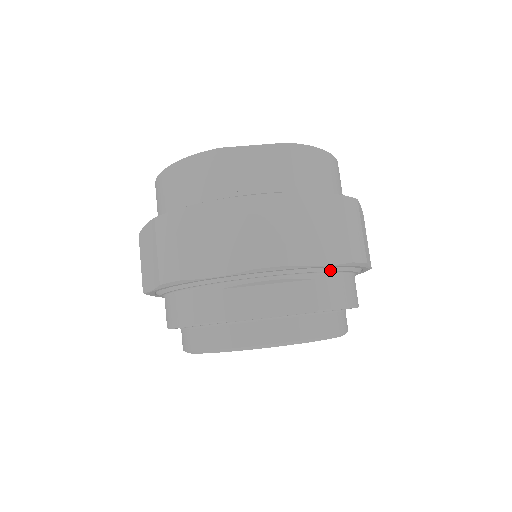
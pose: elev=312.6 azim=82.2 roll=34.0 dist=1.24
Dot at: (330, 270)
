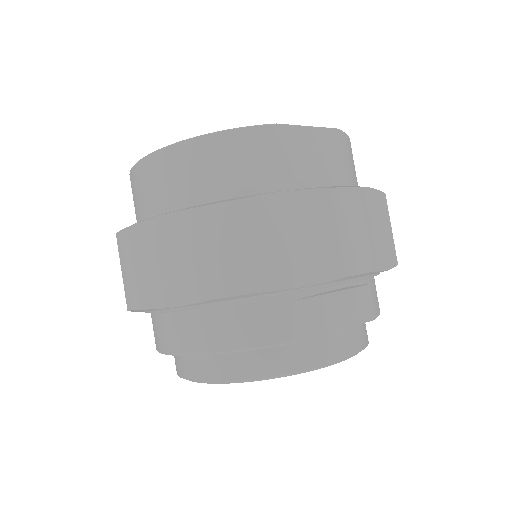
Dot at: (378, 273)
